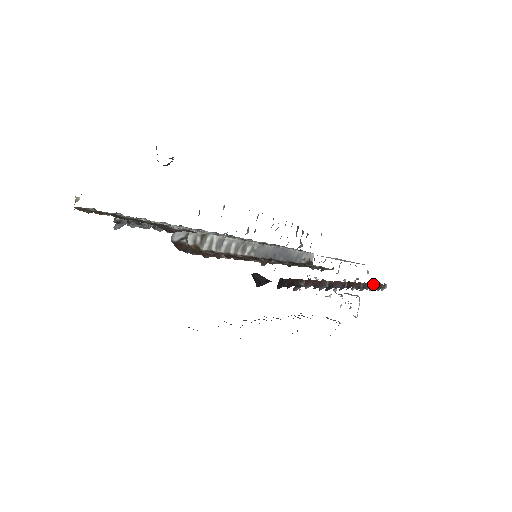
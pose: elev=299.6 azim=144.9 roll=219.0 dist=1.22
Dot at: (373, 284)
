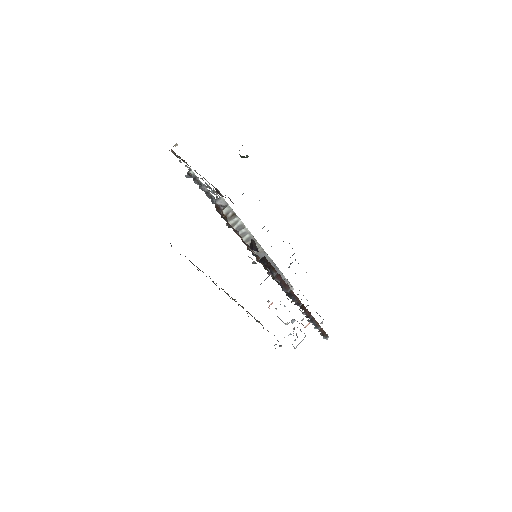
Dot at: (319, 326)
